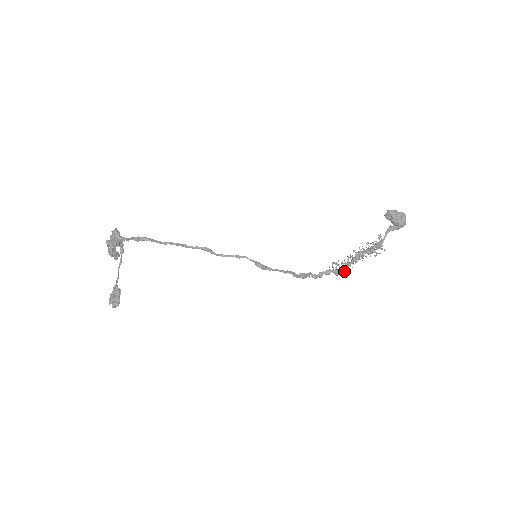
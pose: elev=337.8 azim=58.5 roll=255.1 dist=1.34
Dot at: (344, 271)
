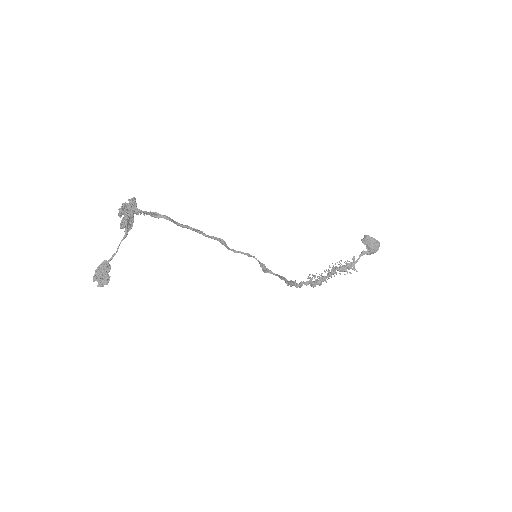
Dot at: (319, 284)
